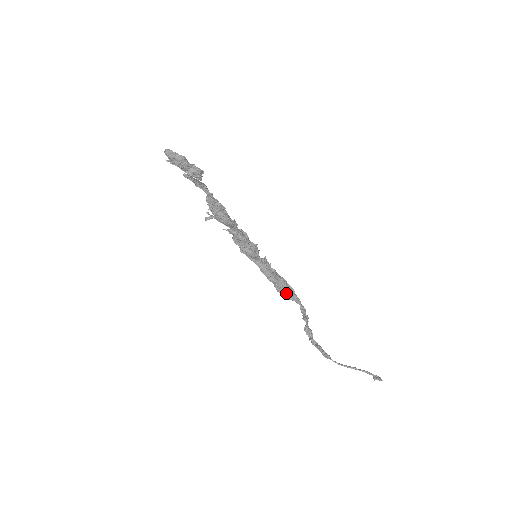
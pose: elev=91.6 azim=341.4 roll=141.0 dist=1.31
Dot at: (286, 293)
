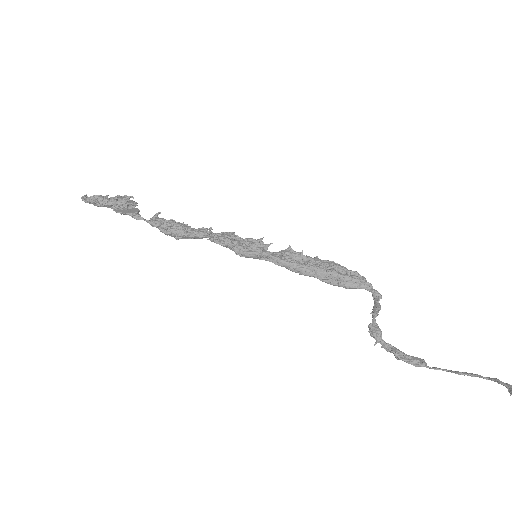
Dot at: (340, 282)
